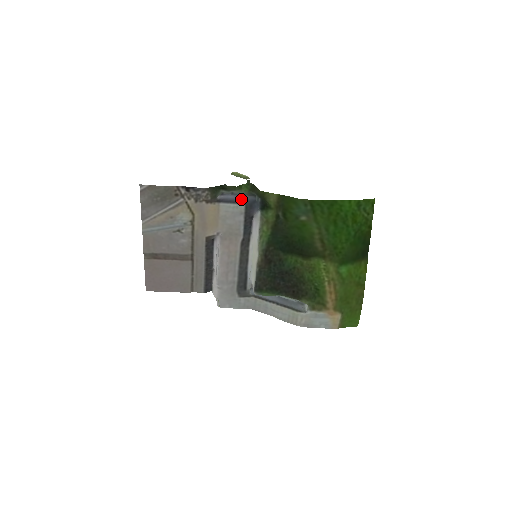
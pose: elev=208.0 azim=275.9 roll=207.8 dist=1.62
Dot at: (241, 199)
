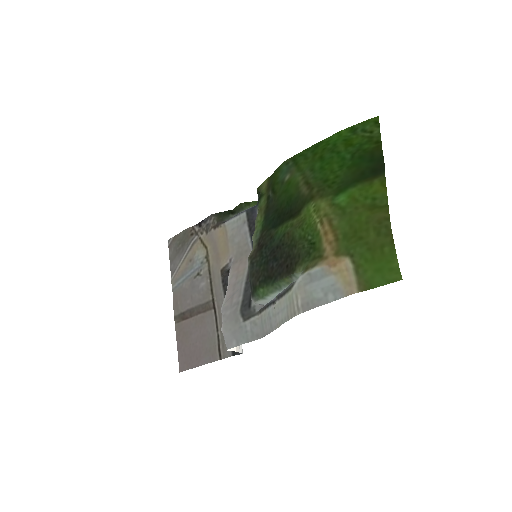
Dot at: occluded
